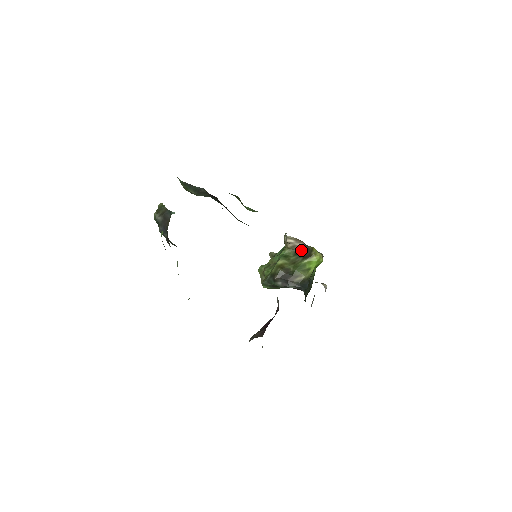
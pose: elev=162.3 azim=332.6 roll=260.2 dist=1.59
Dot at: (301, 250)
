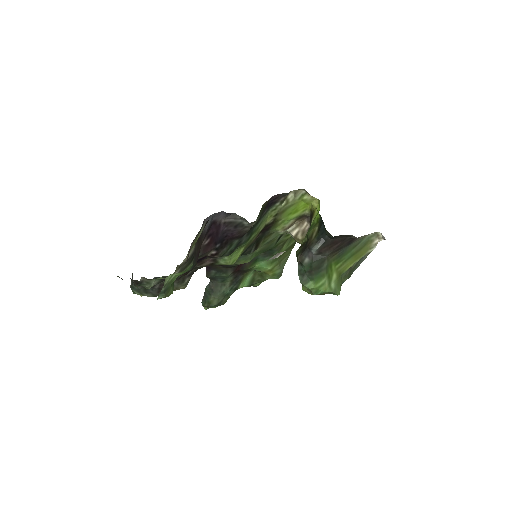
Dot at: (309, 226)
